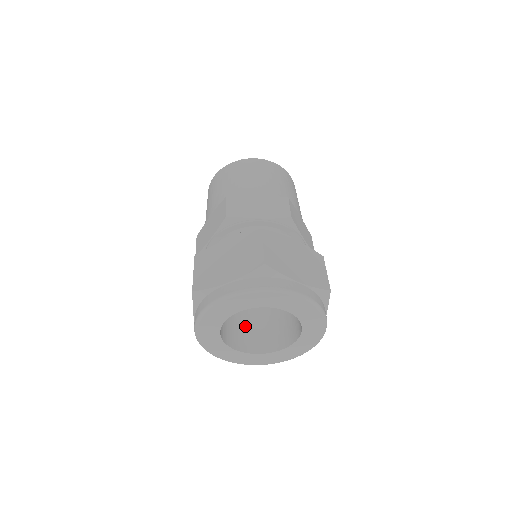
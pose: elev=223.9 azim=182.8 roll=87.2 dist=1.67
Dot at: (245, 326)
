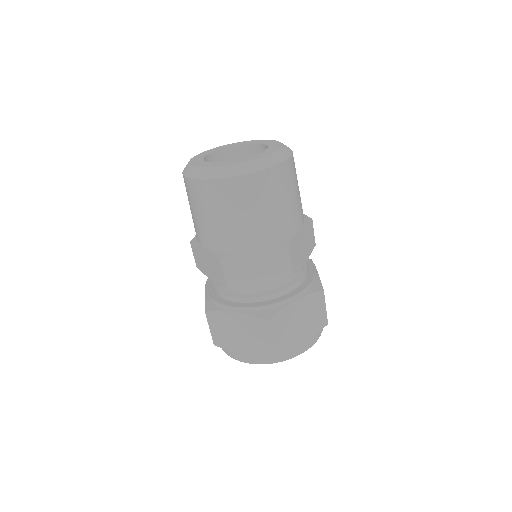
Dot at: occluded
